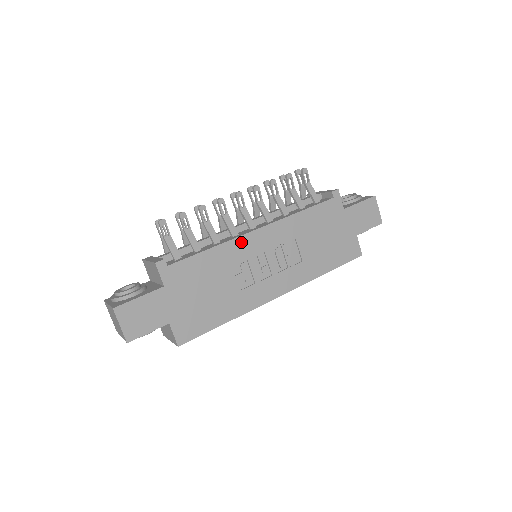
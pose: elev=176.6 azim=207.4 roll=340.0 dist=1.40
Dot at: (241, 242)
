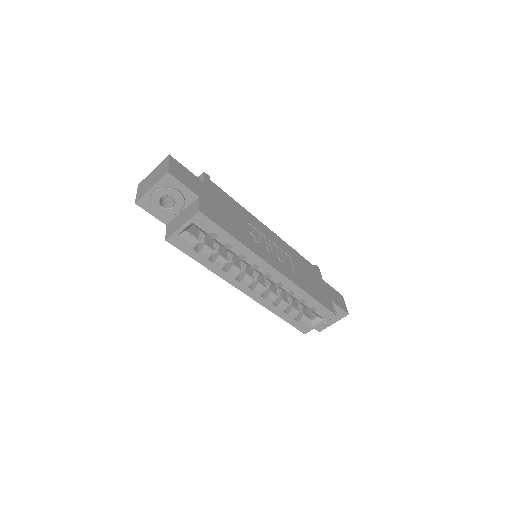
Dot at: (257, 221)
